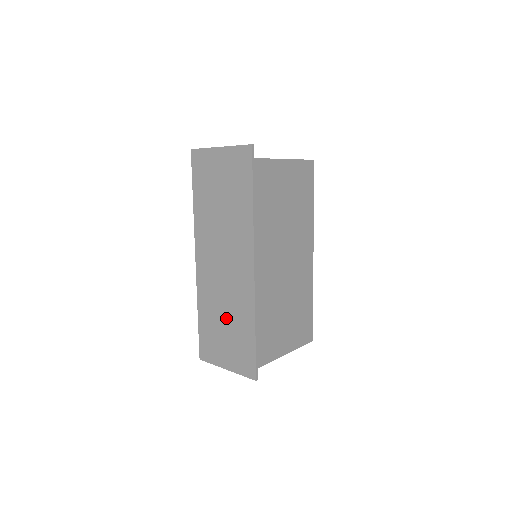
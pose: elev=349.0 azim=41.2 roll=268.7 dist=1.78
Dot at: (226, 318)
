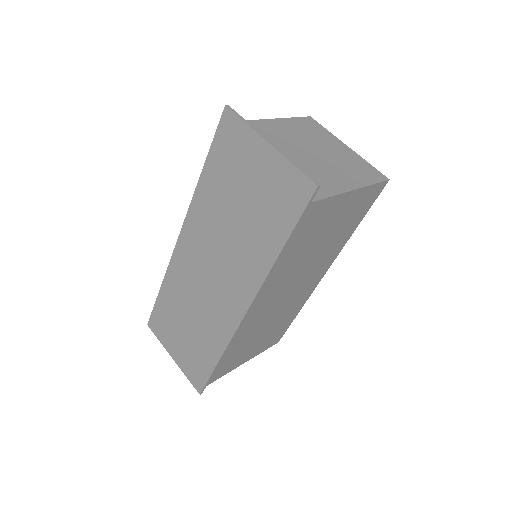
Dot at: (191, 322)
